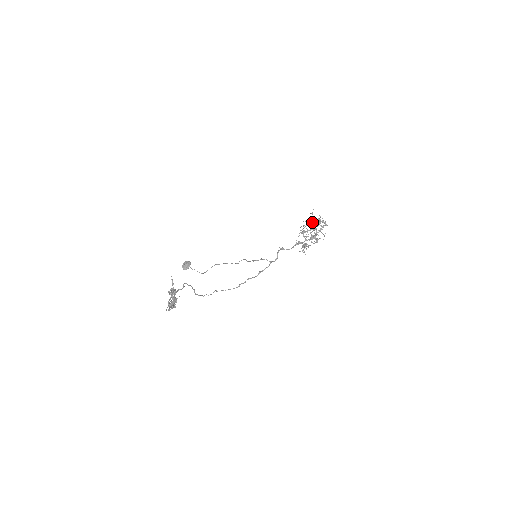
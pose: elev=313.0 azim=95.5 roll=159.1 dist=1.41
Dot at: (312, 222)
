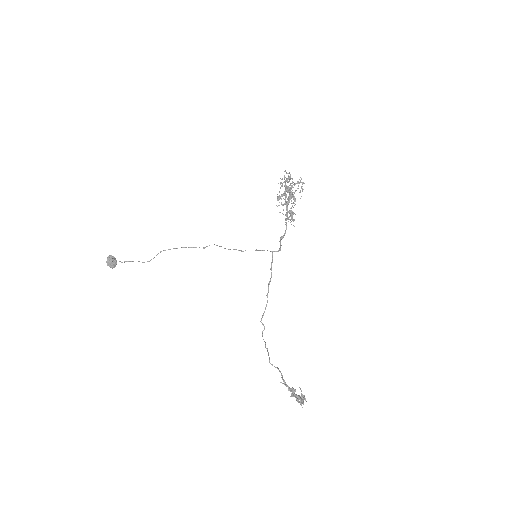
Dot at: (290, 190)
